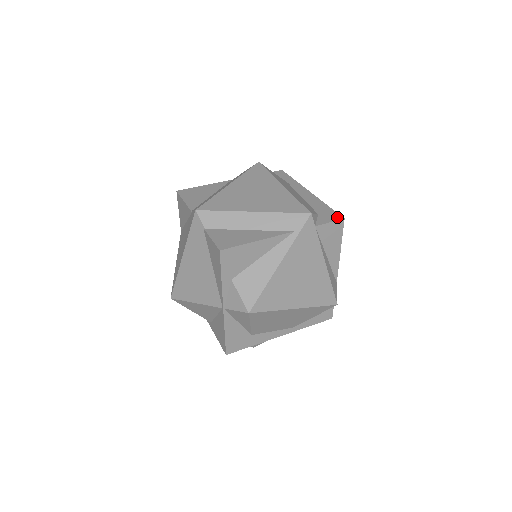
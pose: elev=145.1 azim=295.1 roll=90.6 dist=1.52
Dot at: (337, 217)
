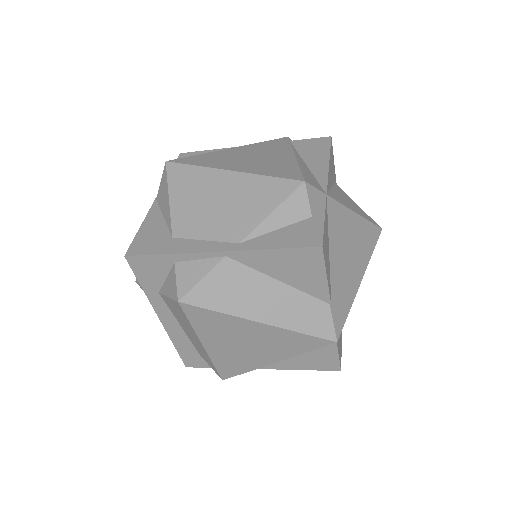
Dot at: occluded
